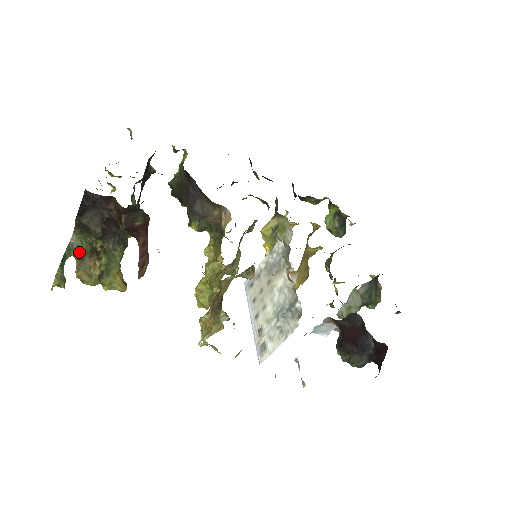
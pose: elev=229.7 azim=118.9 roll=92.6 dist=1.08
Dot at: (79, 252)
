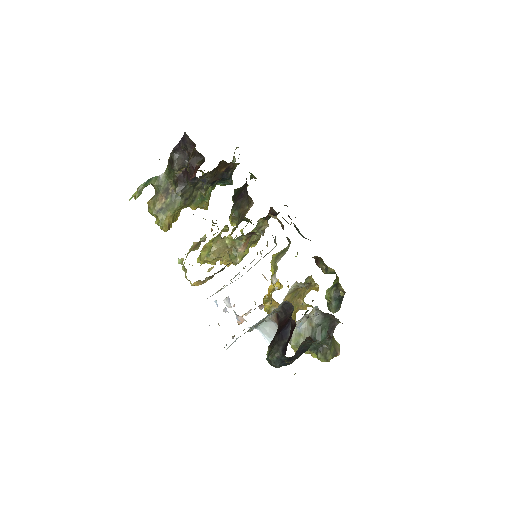
Dot at: (159, 185)
